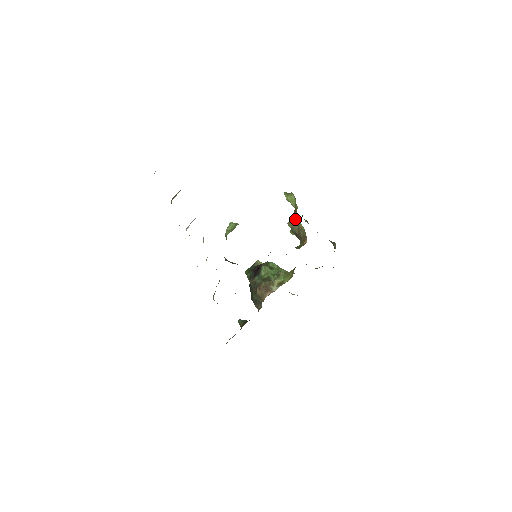
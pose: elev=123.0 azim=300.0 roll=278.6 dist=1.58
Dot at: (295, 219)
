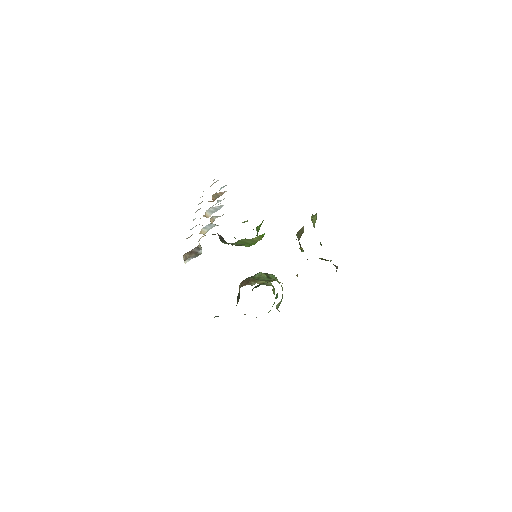
Dot at: occluded
